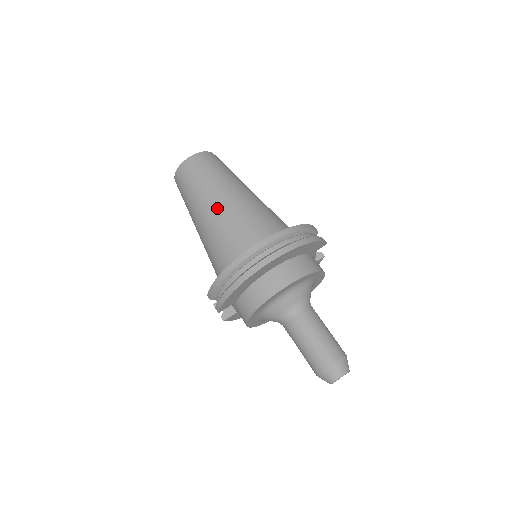
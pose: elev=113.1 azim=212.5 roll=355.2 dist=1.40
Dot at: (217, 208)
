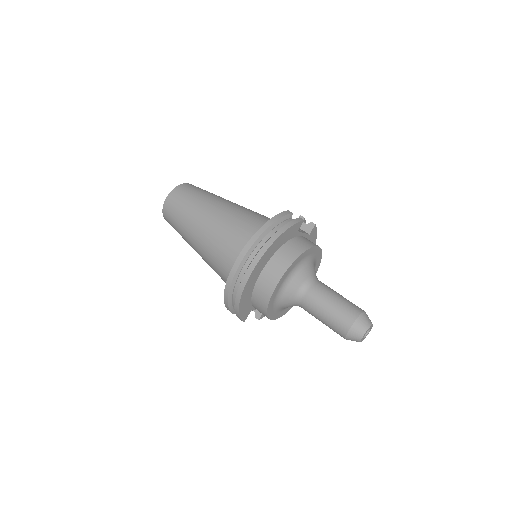
Dot at: (201, 237)
